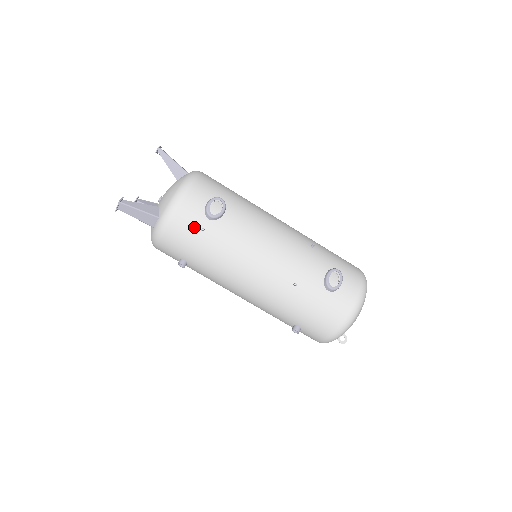
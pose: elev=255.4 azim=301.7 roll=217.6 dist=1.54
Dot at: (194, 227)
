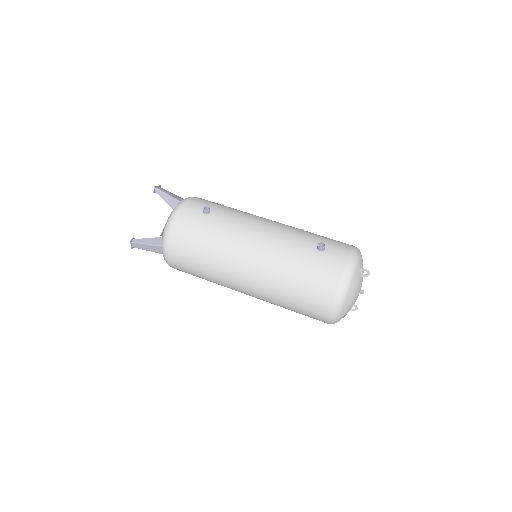
Dot at: occluded
